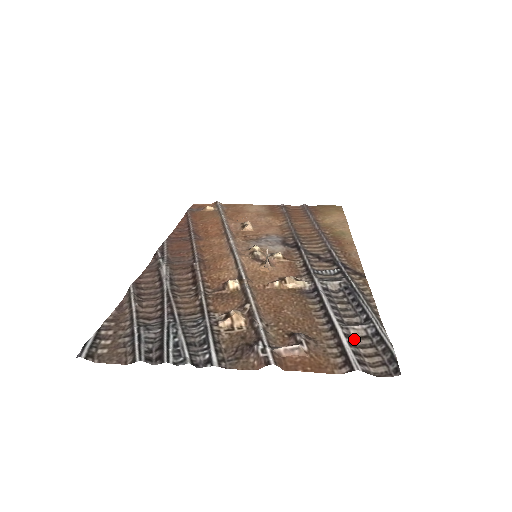
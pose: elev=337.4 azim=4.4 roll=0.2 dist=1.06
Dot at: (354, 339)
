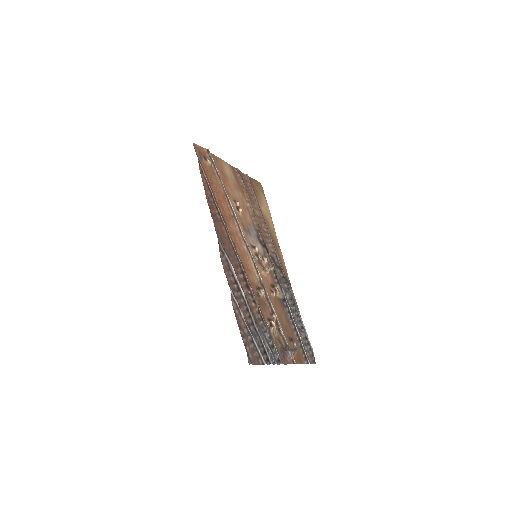
Dot at: (302, 341)
